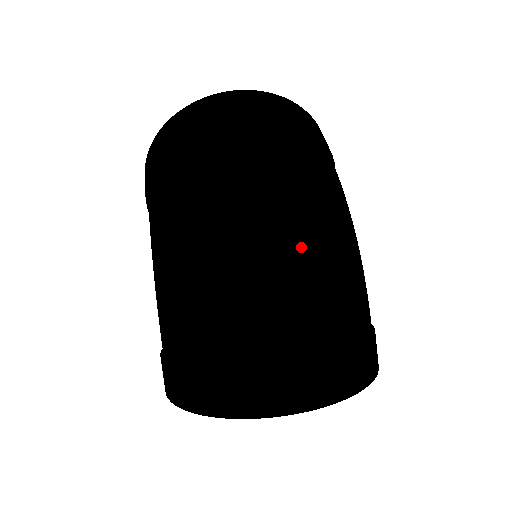
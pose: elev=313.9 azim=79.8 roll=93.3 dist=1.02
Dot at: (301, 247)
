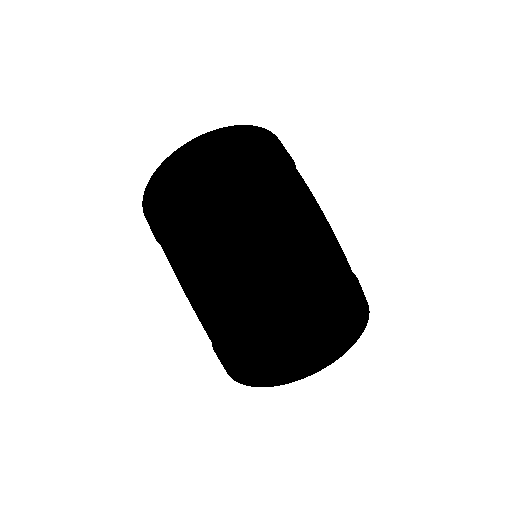
Dot at: (292, 261)
